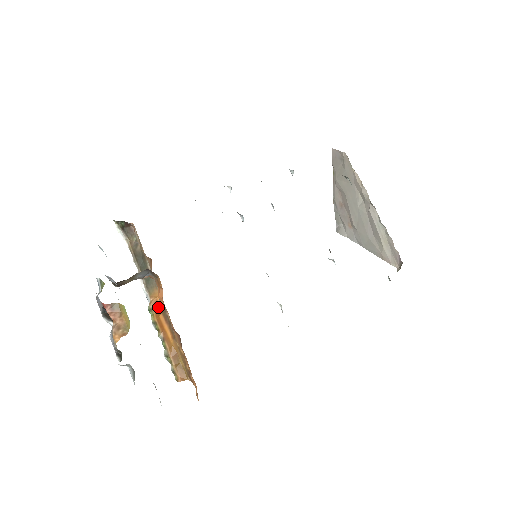
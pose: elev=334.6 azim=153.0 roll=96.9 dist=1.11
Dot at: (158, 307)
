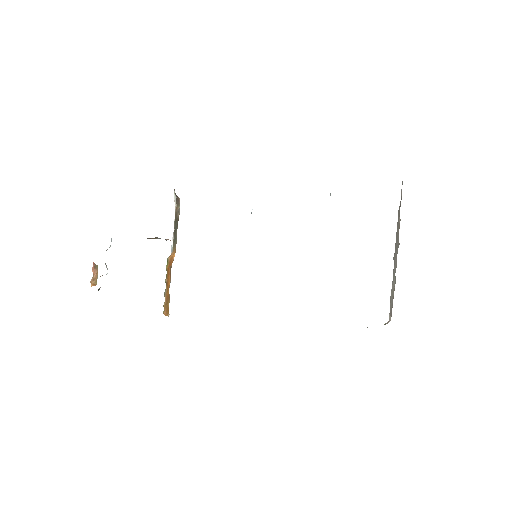
Dot at: (172, 261)
